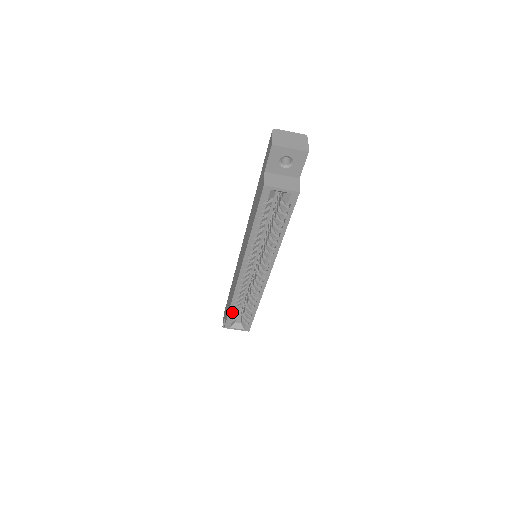
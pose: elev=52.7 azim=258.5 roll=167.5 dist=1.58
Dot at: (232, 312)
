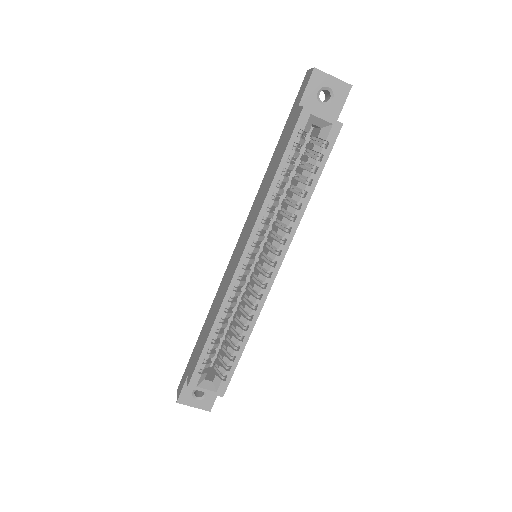
Dot at: (207, 352)
